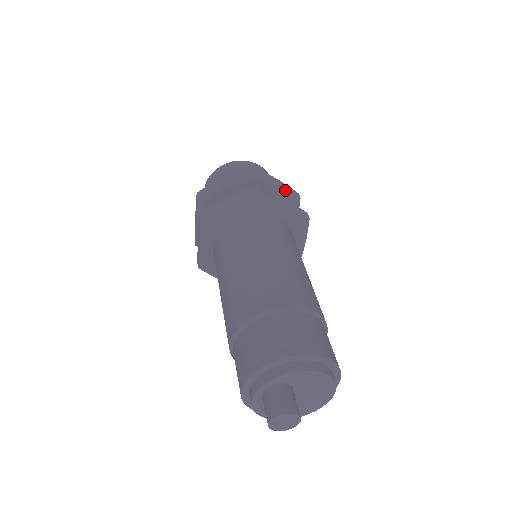
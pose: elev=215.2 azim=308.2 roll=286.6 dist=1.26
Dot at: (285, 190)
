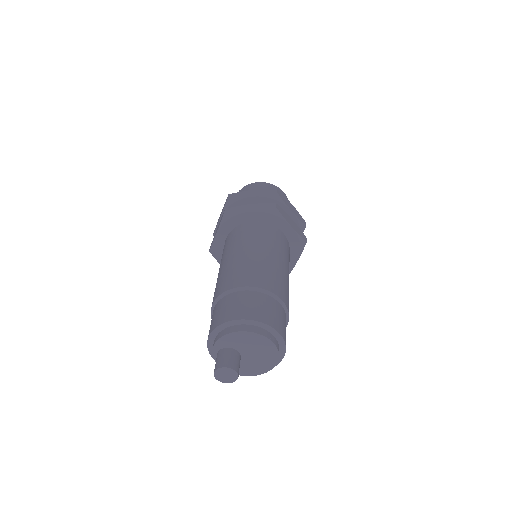
Dot at: (259, 195)
